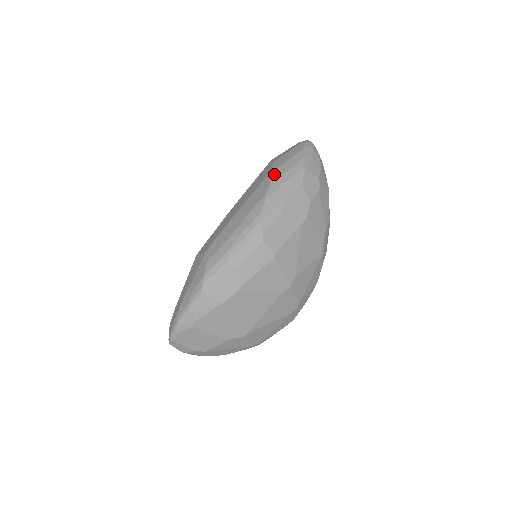
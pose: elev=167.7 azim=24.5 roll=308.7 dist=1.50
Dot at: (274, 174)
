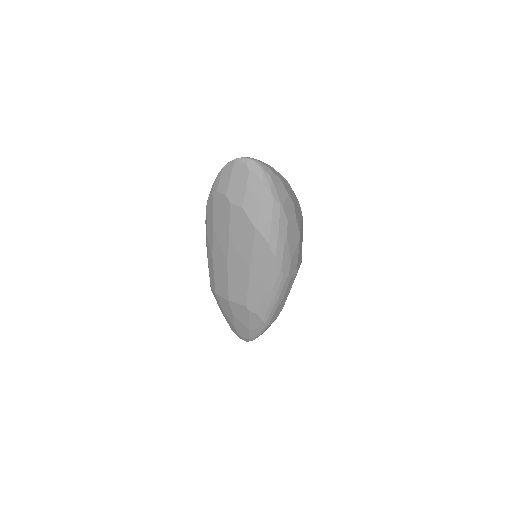
Dot at: (262, 230)
